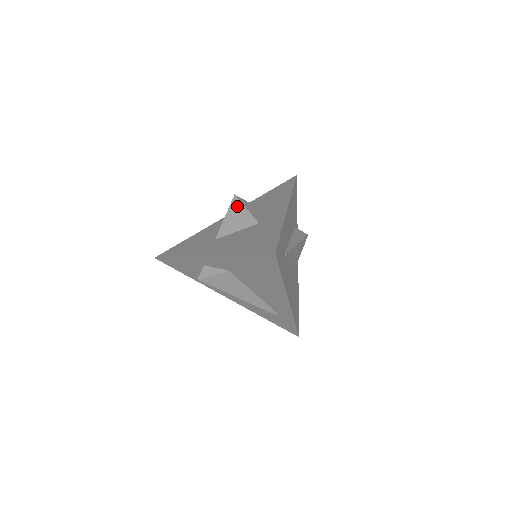
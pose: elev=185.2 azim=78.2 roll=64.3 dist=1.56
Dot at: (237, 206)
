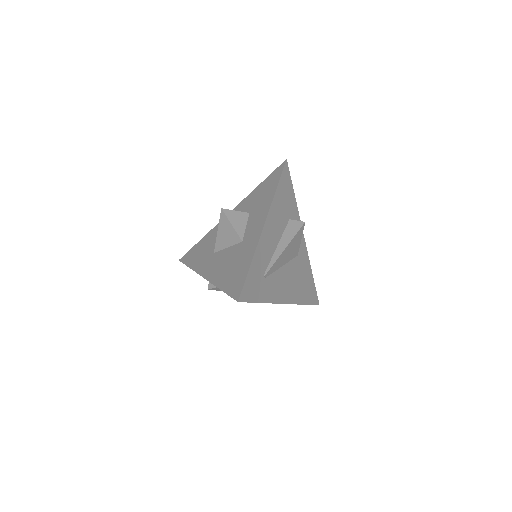
Dot at: (225, 221)
